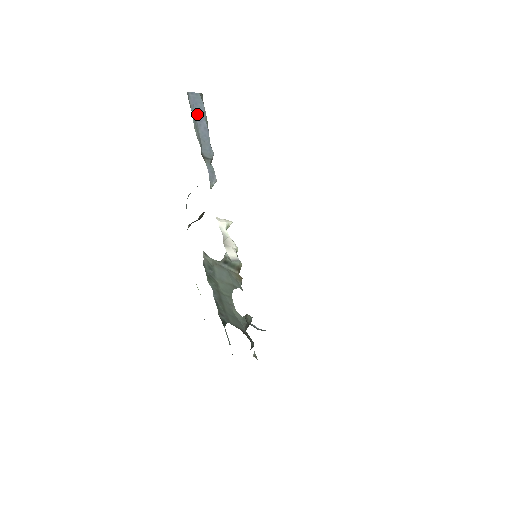
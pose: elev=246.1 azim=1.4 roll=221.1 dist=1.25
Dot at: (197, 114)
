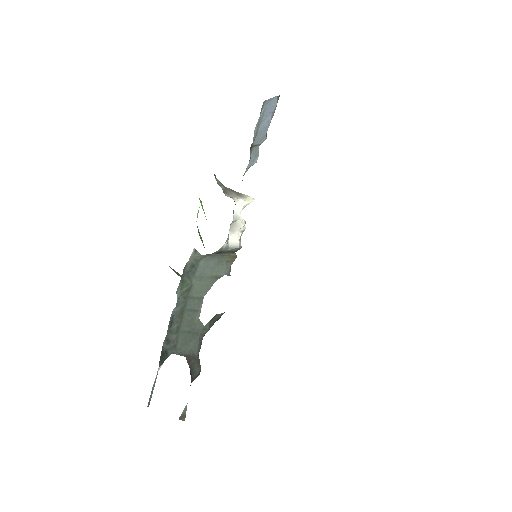
Dot at: (266, 112)
